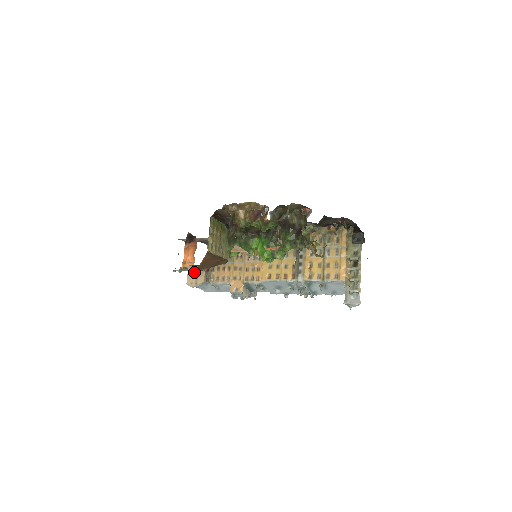
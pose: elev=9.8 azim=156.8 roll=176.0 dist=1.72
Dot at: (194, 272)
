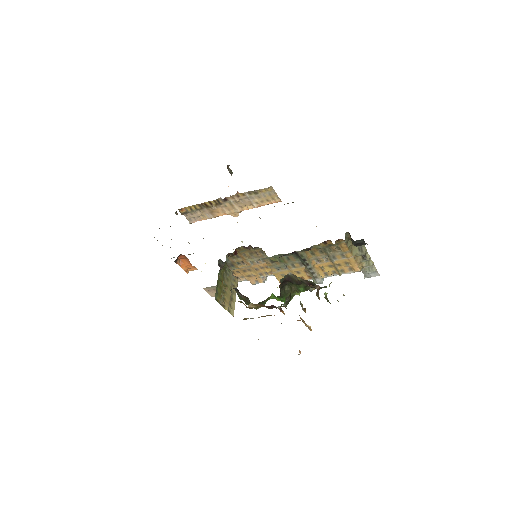
Dot at: (212, 290)
